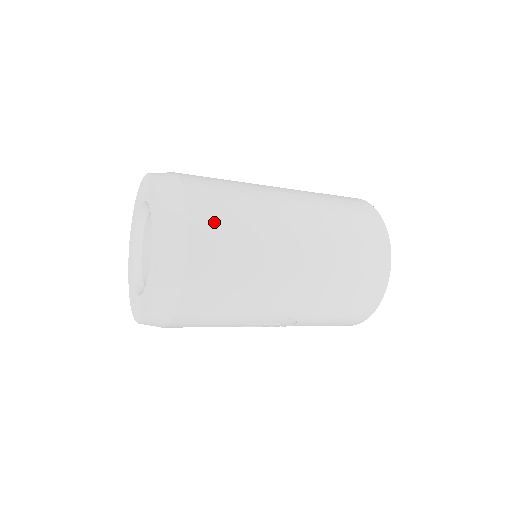
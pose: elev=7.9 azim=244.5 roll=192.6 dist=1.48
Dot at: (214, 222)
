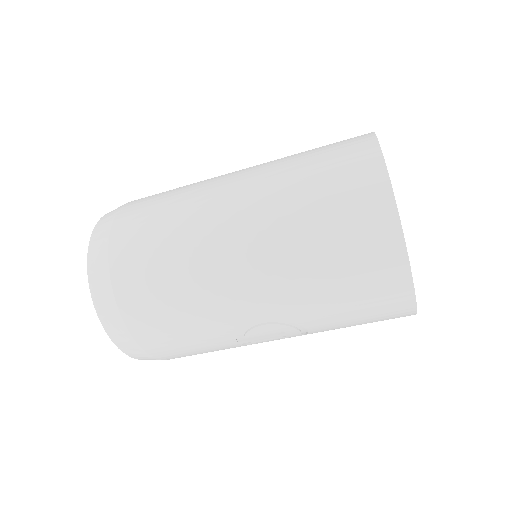
Dot at: (135, 239)
